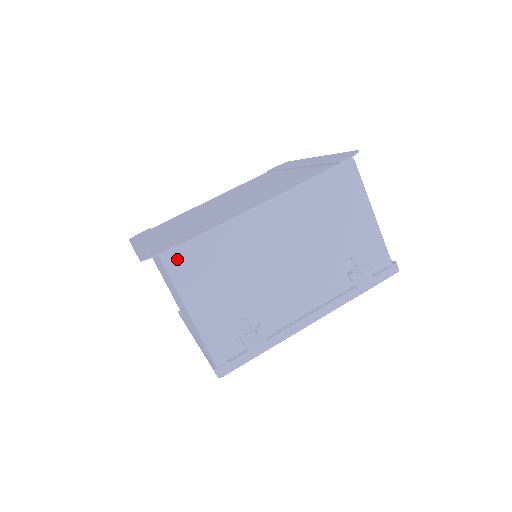
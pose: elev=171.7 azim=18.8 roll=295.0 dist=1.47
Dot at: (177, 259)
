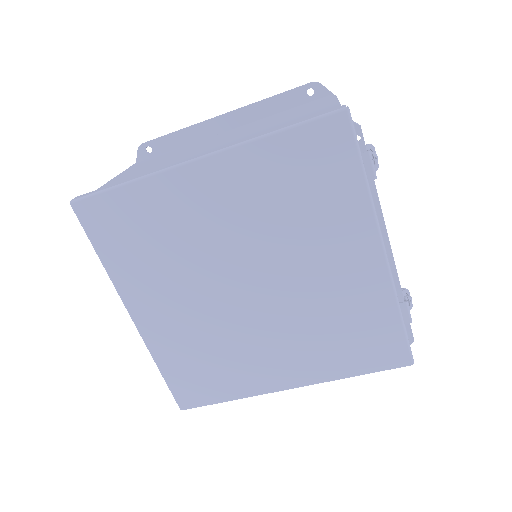
Dot at: occluded
